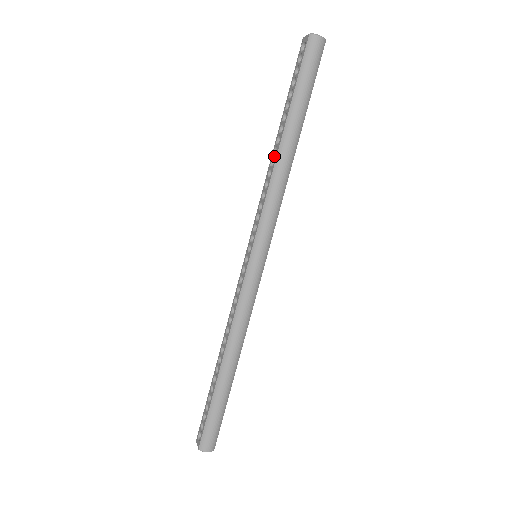
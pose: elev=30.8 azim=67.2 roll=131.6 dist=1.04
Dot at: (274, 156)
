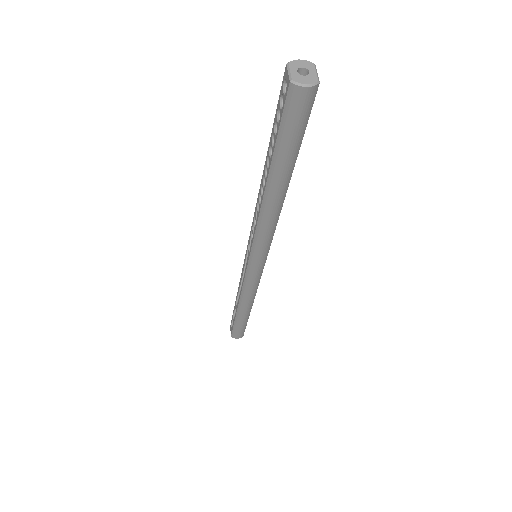
Dot at: occluded
